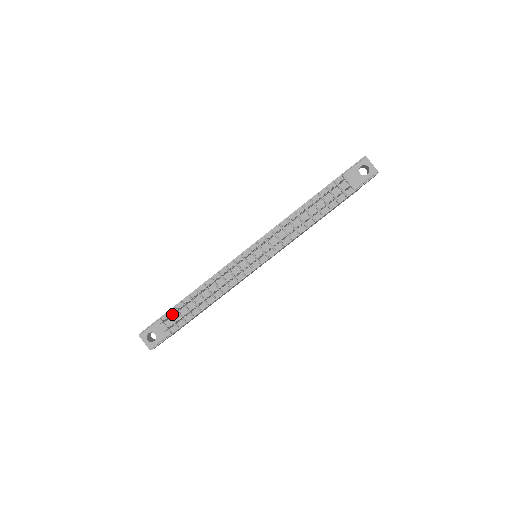
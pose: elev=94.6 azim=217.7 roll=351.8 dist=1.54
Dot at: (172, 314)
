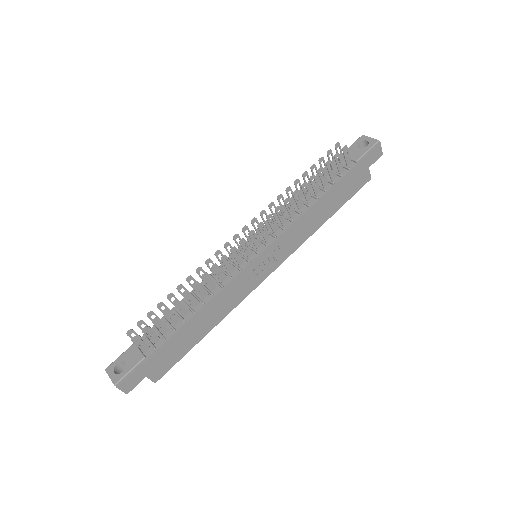
Dot at: occluded
